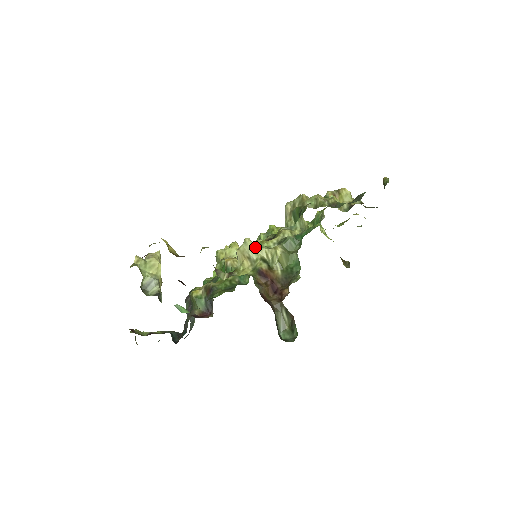
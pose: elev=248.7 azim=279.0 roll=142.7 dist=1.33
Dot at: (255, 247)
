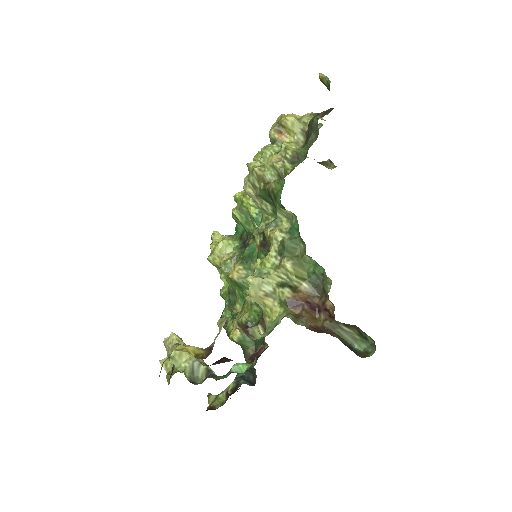
Dot at: (262, 279)
